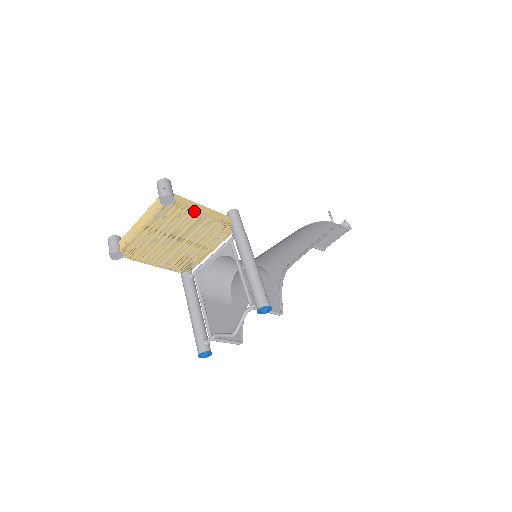
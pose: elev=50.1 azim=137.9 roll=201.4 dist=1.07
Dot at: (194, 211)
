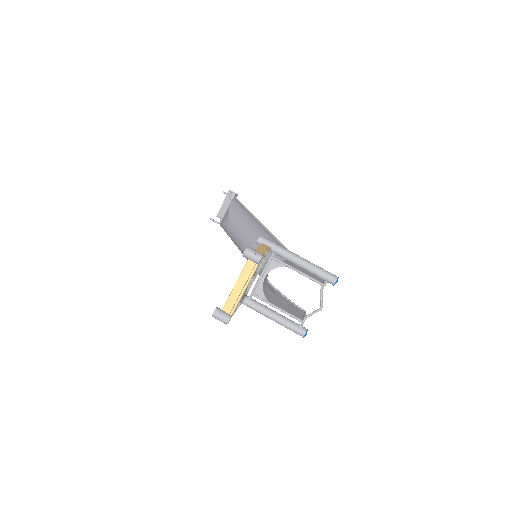
Dot at: (265, 255)
